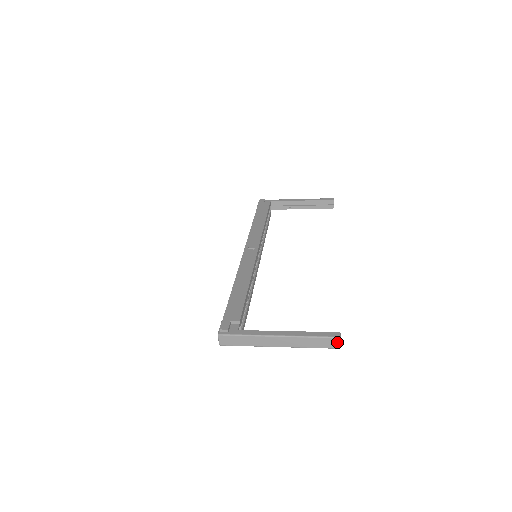
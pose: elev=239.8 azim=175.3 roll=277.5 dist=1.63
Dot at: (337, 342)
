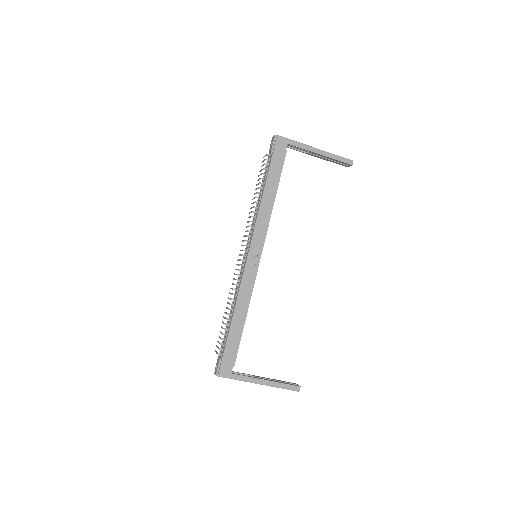
Dot at: (296, 390)
